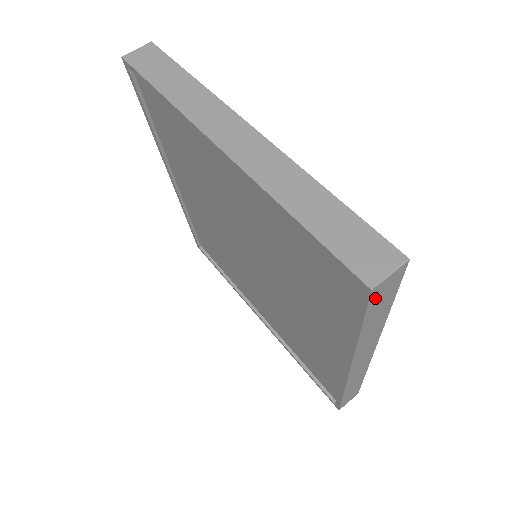
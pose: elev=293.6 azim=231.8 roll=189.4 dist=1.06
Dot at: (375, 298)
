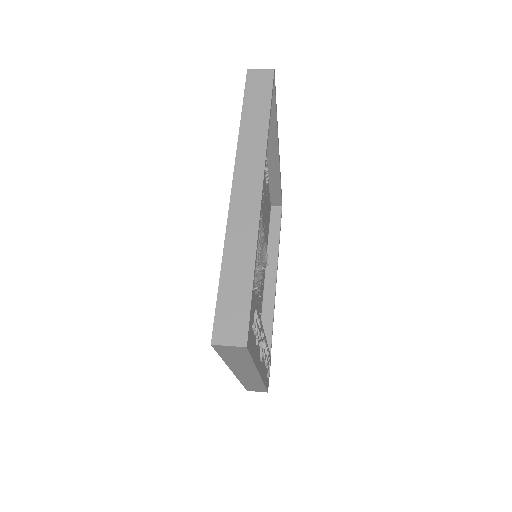
Dot at: (251, 82)
